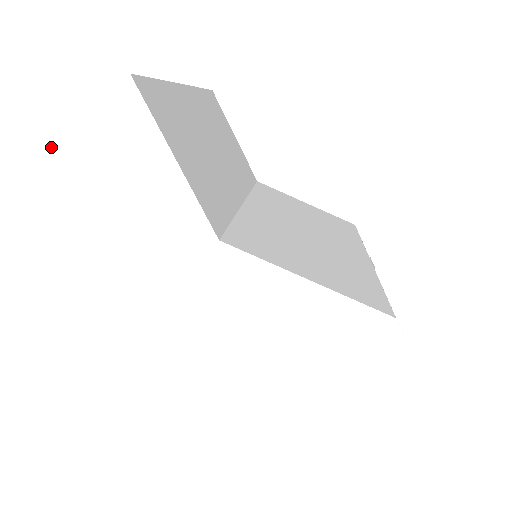
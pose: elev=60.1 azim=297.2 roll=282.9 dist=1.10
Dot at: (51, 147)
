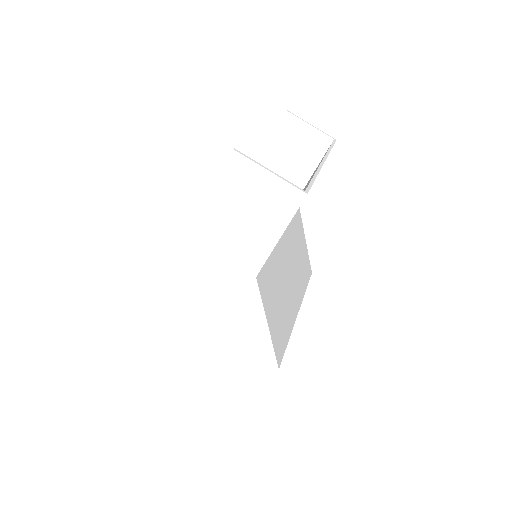
Dot at: (241, 169)
